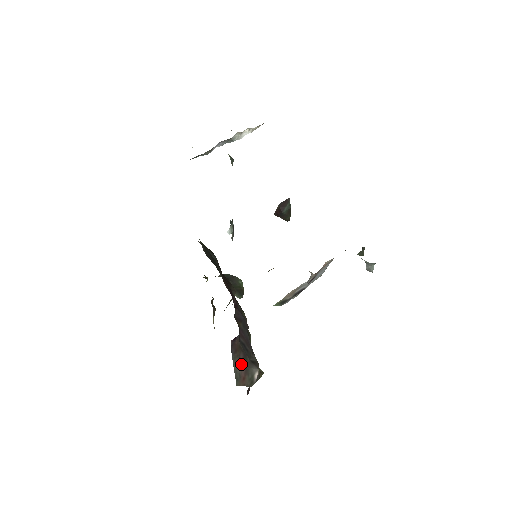
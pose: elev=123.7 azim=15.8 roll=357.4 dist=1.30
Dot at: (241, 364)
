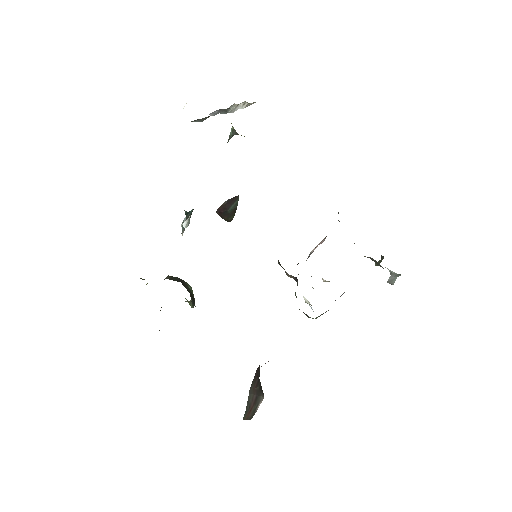
Dot at: (254, 391)
